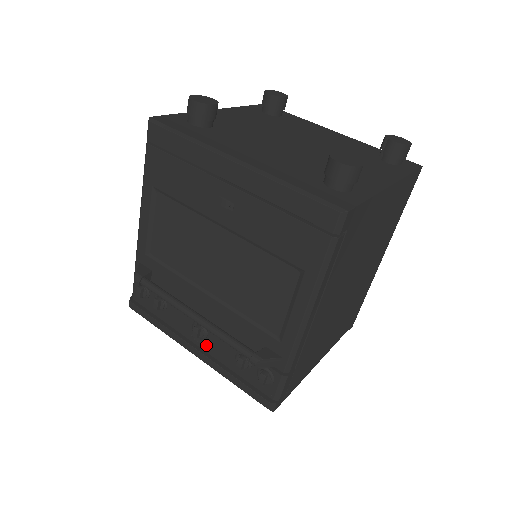
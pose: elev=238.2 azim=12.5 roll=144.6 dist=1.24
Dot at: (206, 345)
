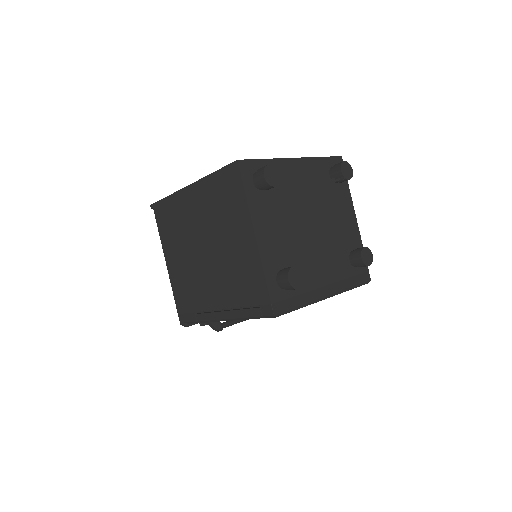
Dot at: occluded
